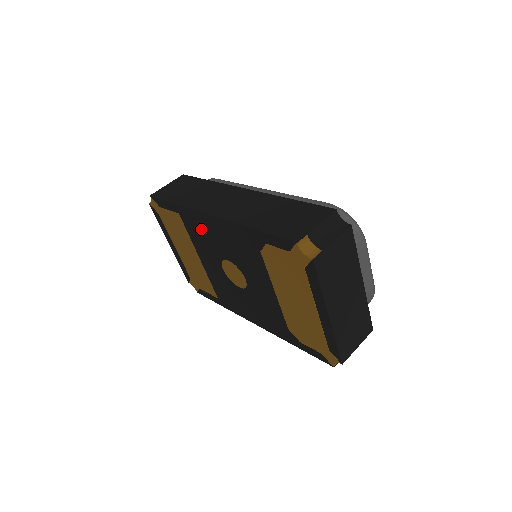
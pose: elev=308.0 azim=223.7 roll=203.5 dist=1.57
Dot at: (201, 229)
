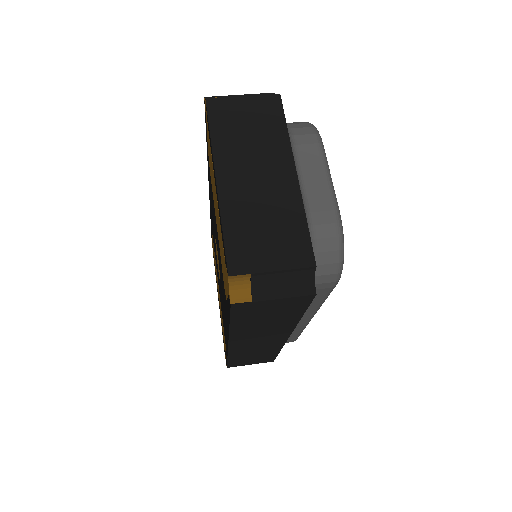
Dot at: occluded
